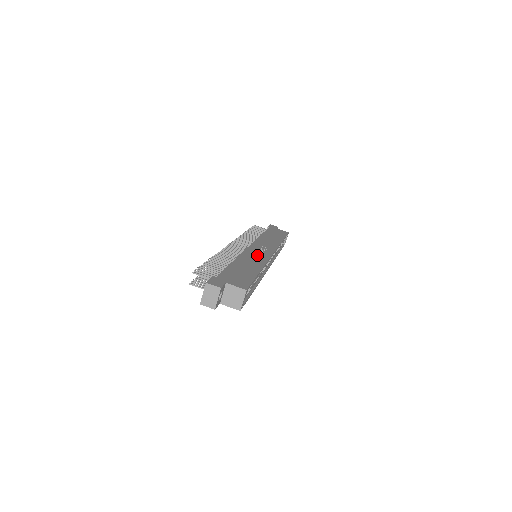
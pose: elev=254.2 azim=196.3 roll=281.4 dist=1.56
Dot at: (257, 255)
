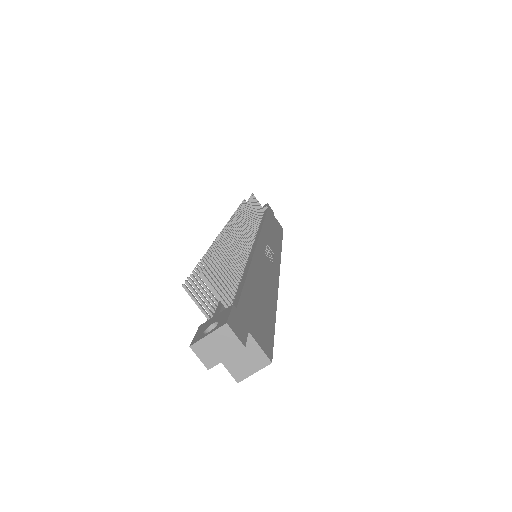
Dot at: (268, 266)
